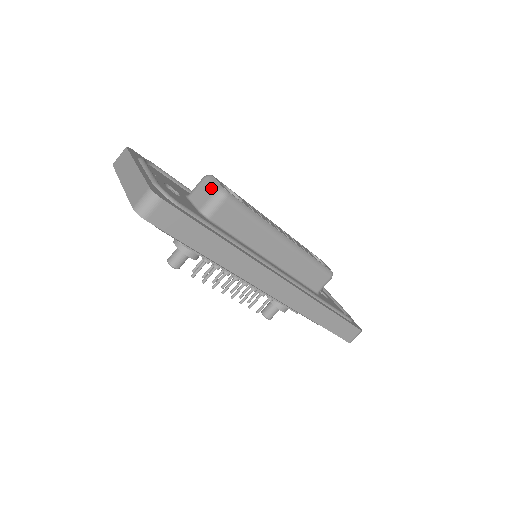
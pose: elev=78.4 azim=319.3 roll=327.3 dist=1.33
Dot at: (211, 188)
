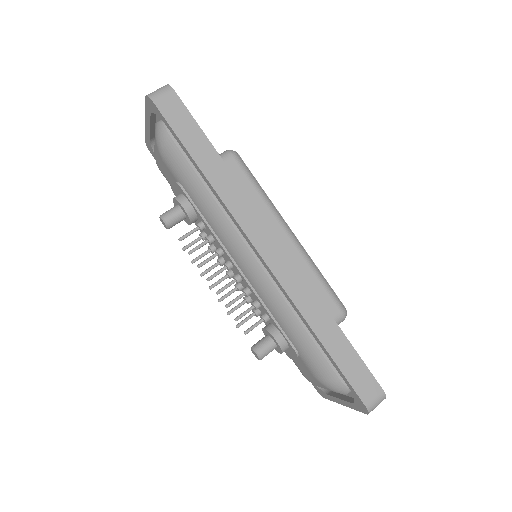
Dot at: occluded
